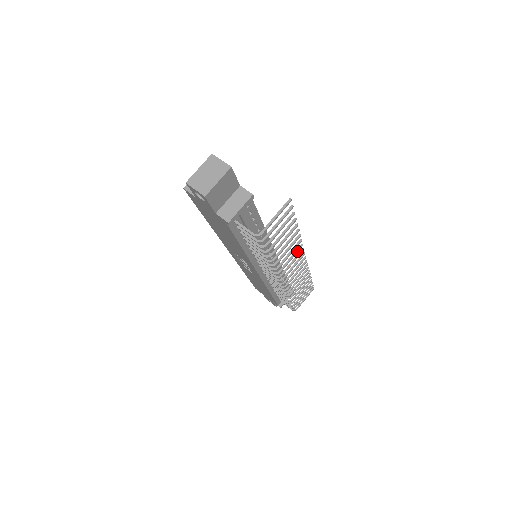
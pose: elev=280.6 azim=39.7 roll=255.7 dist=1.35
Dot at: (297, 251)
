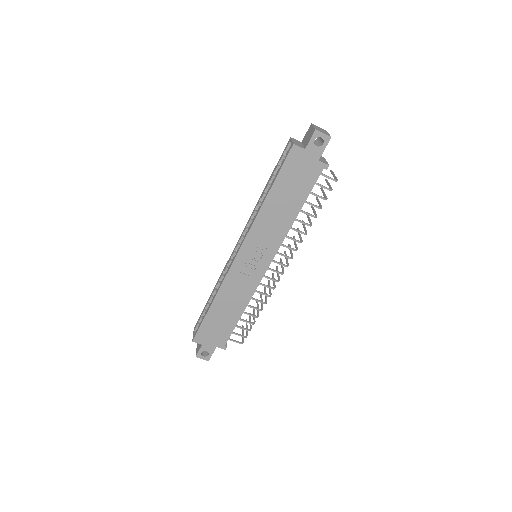
Dot at: occluded
